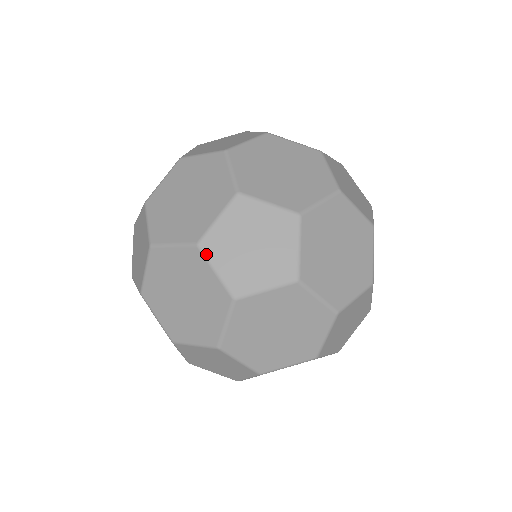
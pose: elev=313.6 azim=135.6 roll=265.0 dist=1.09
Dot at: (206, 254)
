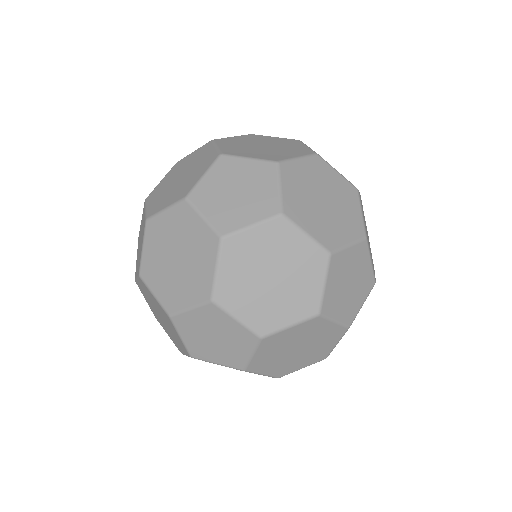
Dot at: (175, 325)
